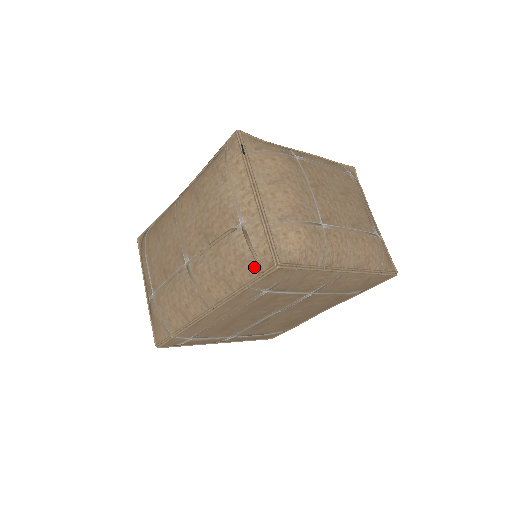
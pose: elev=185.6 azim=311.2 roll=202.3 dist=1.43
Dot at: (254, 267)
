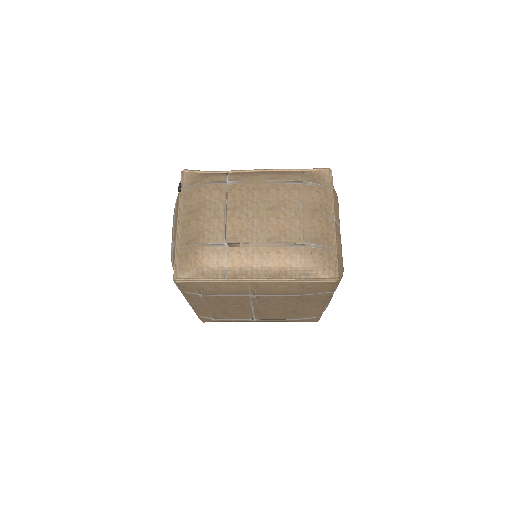
Dot at: occluded
